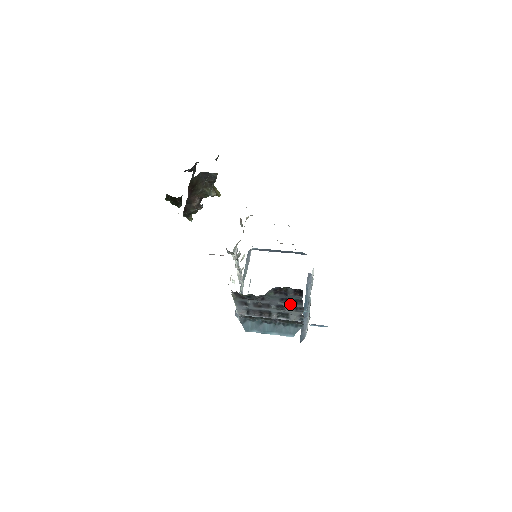
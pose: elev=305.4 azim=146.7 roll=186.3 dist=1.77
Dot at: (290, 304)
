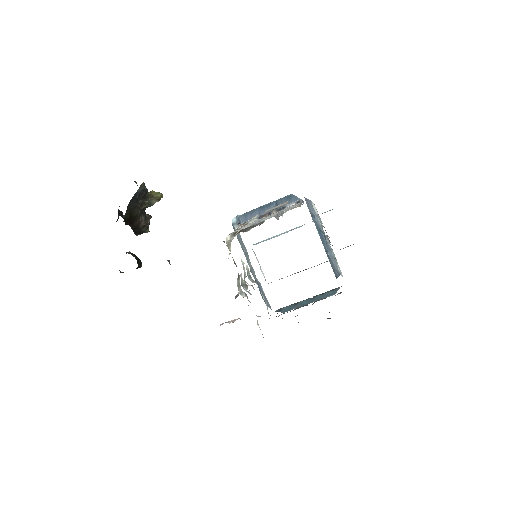
Dot at: occluded
